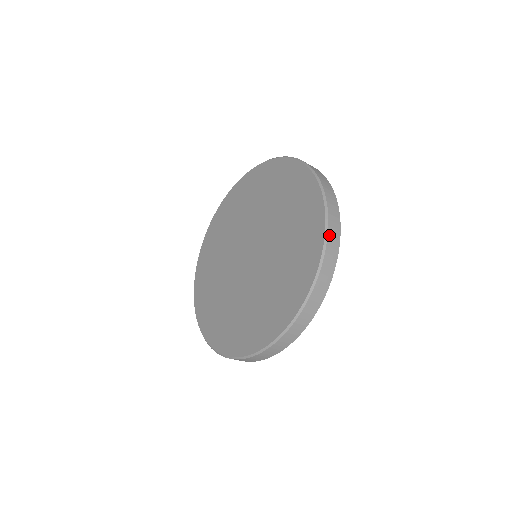
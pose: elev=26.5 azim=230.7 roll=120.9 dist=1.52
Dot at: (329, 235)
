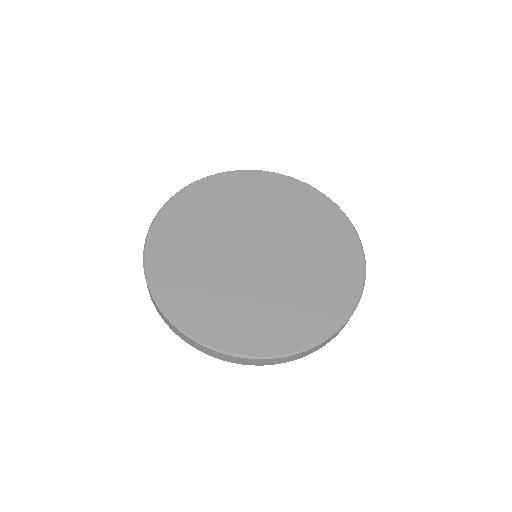
Dot at: (348, 320)
